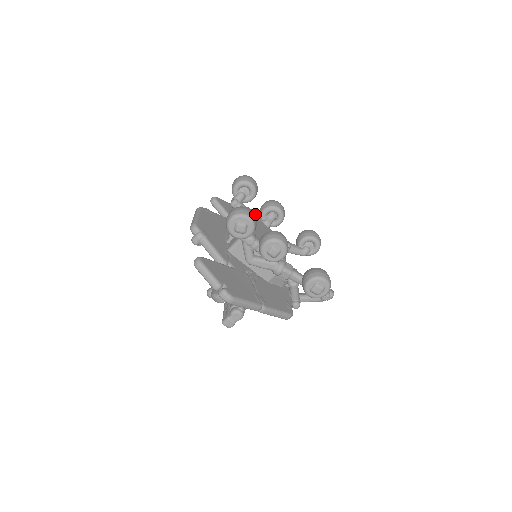
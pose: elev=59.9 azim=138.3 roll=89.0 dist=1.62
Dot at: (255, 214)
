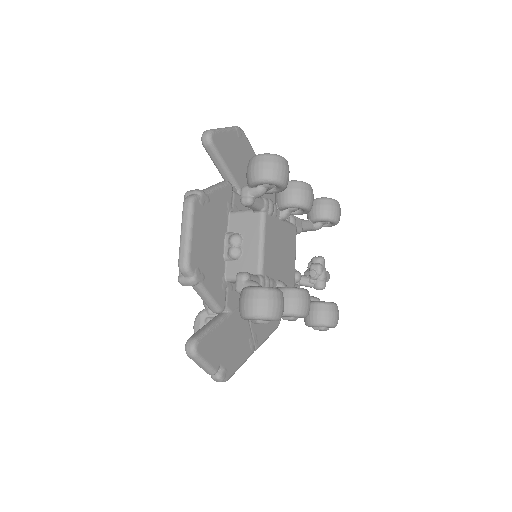
Dot at: (272, 212)
